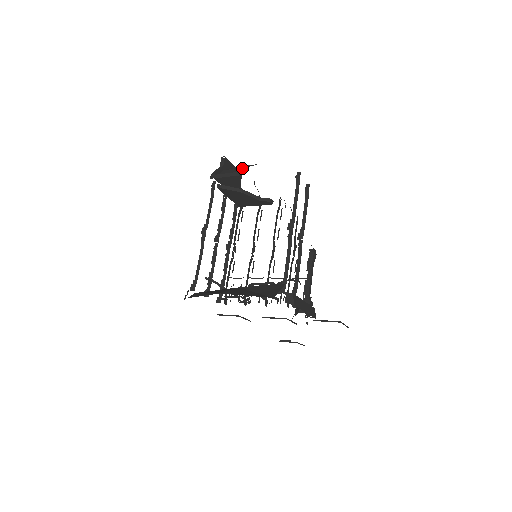
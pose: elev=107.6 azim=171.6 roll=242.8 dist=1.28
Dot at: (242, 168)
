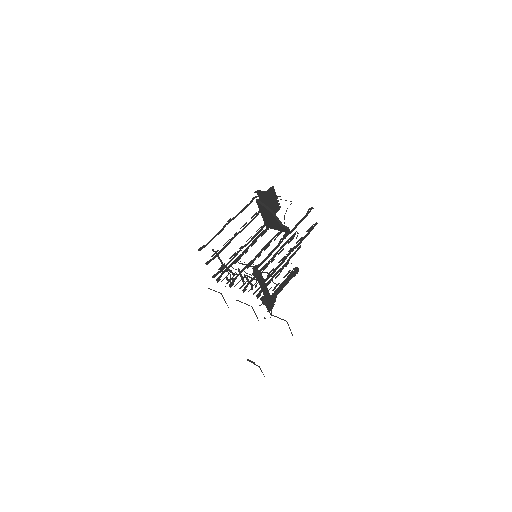
Dot at: (280, 196)
